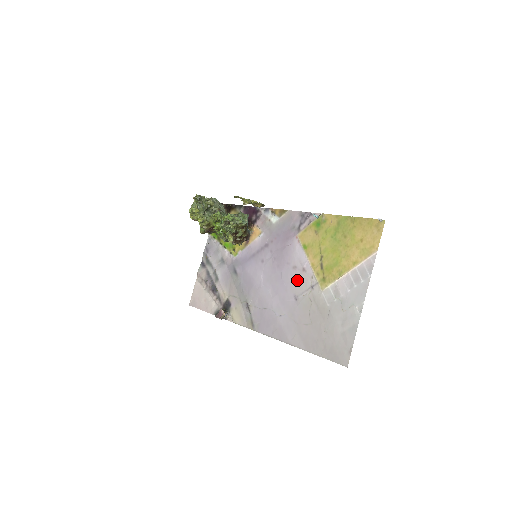
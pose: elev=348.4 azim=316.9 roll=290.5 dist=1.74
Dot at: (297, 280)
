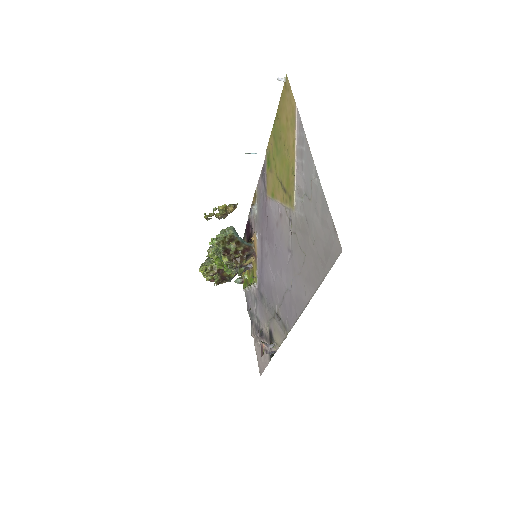
Dot at: (282, 232)
